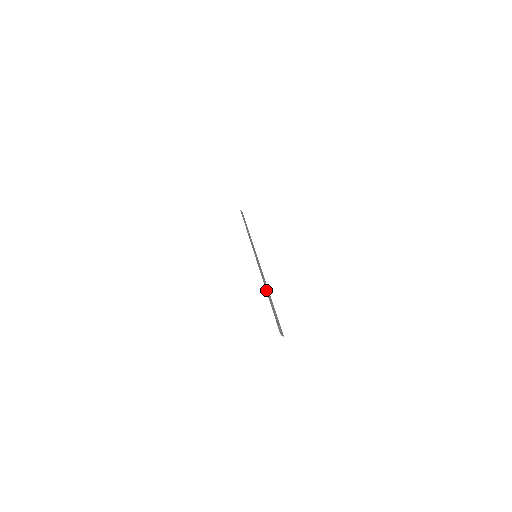
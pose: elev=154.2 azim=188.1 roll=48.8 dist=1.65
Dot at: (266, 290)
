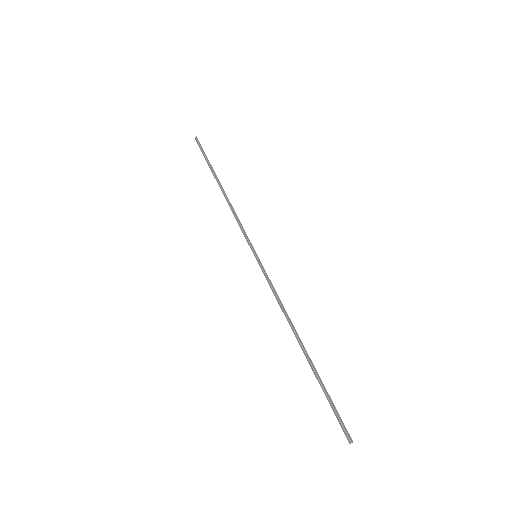
Dot at: occluded
